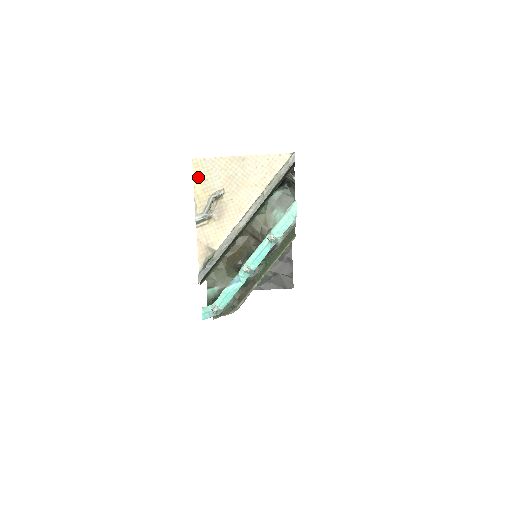
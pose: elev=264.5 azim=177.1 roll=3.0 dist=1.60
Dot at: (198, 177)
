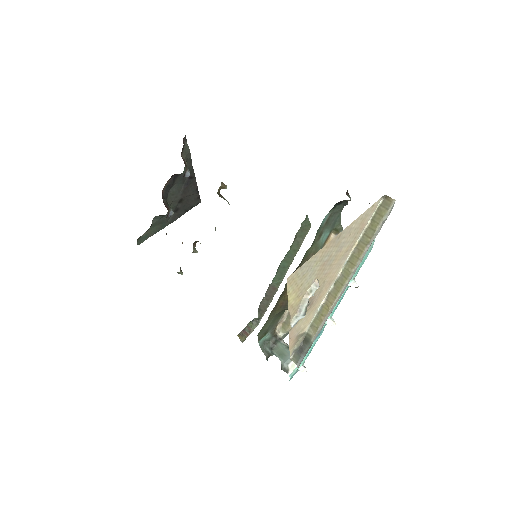
Dot at: (293, 290)
